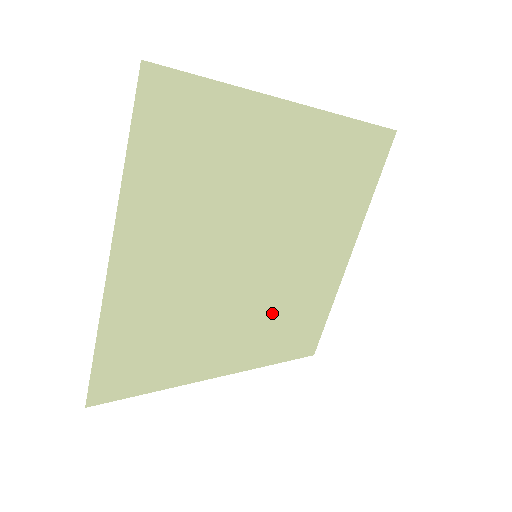
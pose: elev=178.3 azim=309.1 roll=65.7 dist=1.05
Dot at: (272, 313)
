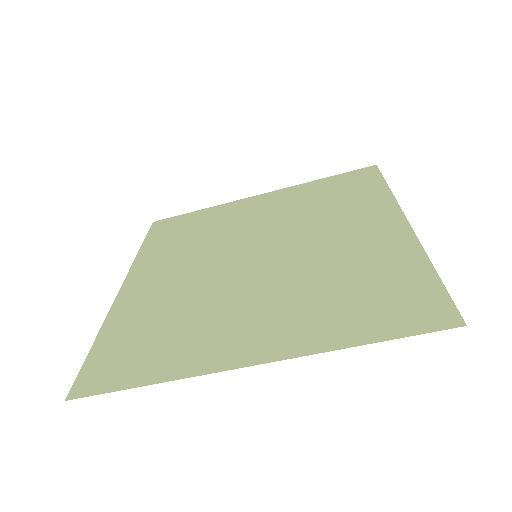
Dot at: (308, 289)
